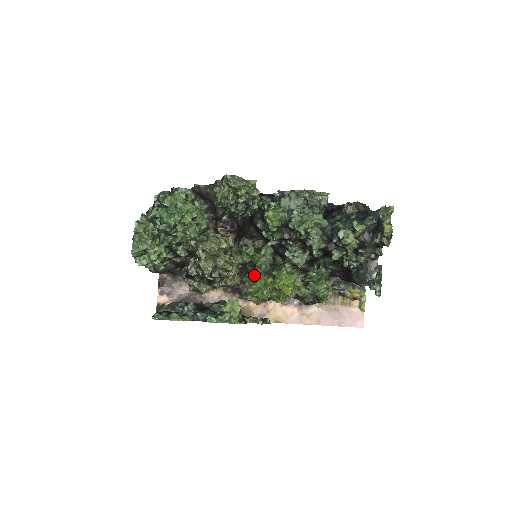
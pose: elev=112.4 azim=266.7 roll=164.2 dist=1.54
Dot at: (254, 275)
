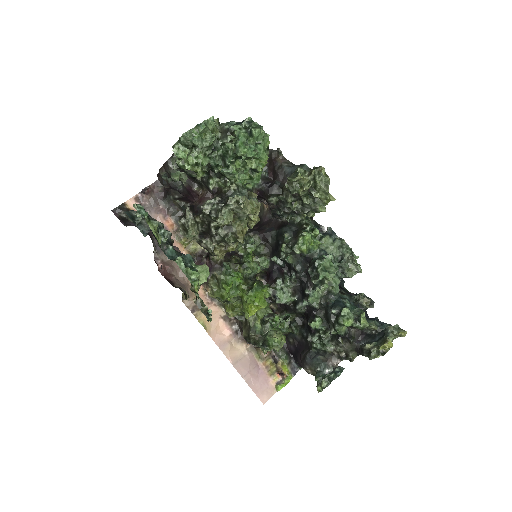
Dot at: (235, 269)
